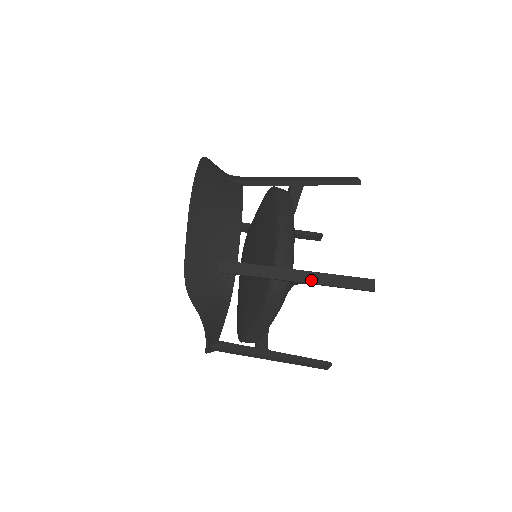
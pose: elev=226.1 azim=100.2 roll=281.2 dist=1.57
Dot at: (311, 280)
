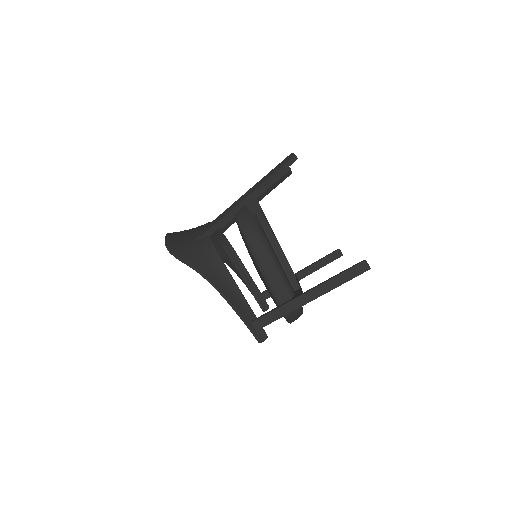
Dot at: (253, 190)
